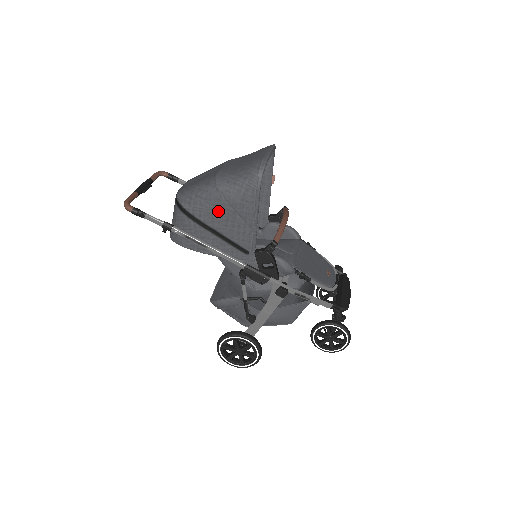
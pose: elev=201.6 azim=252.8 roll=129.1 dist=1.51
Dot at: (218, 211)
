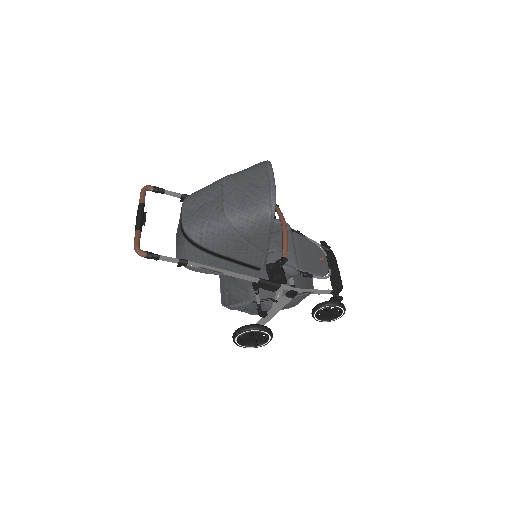
Dot at: (232, 244)
